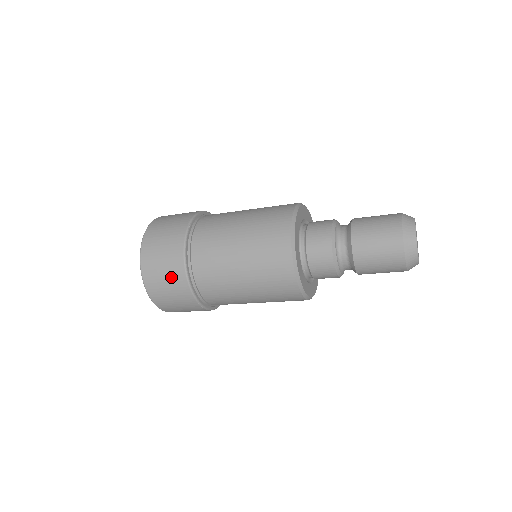
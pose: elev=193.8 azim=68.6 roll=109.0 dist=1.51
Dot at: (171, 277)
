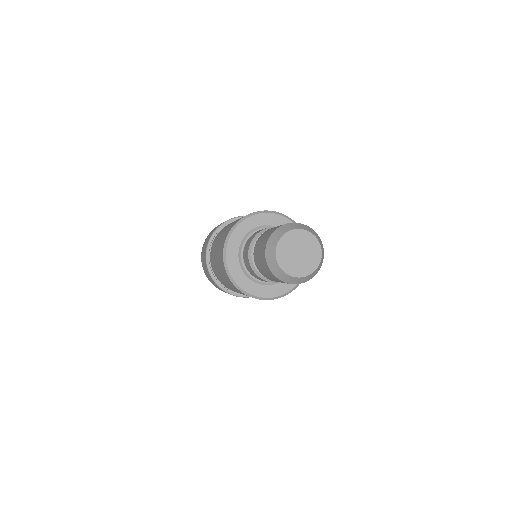
Dot at: (204, 256)
